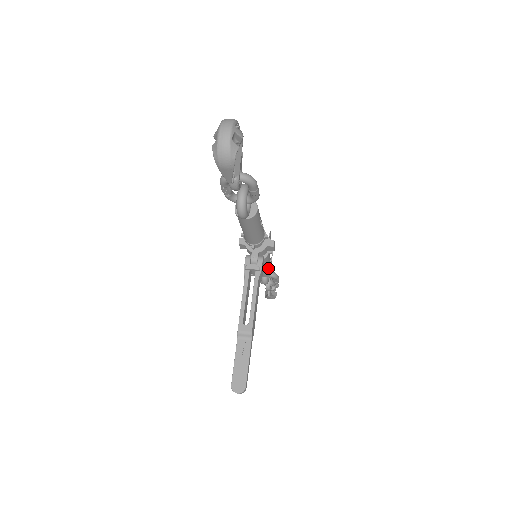
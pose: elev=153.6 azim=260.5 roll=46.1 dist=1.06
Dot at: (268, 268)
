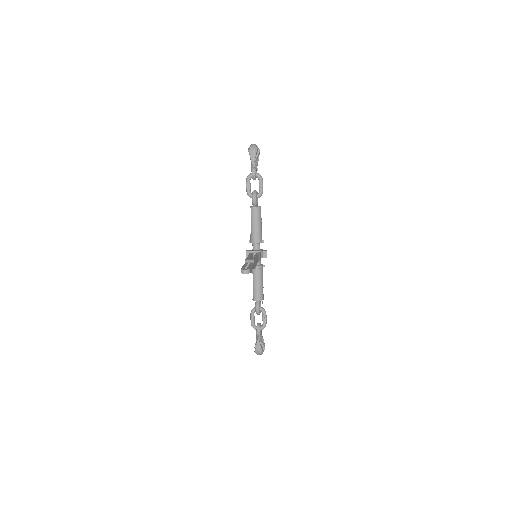
Dot at: (261, 286)
